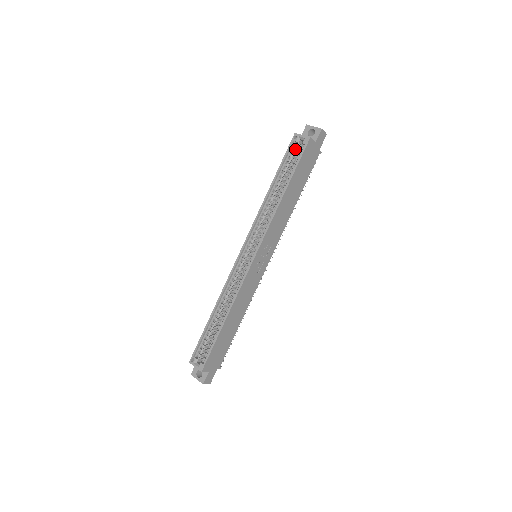
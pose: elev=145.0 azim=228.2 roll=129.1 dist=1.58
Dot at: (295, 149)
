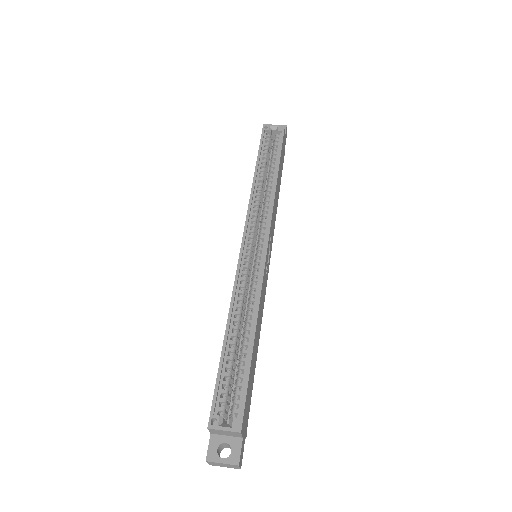
Dot at: (265, 142)
